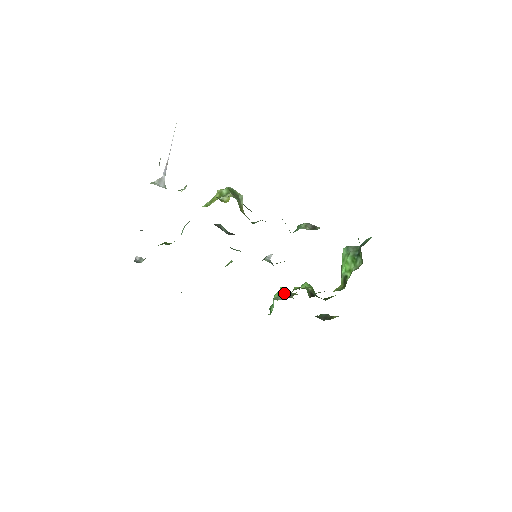
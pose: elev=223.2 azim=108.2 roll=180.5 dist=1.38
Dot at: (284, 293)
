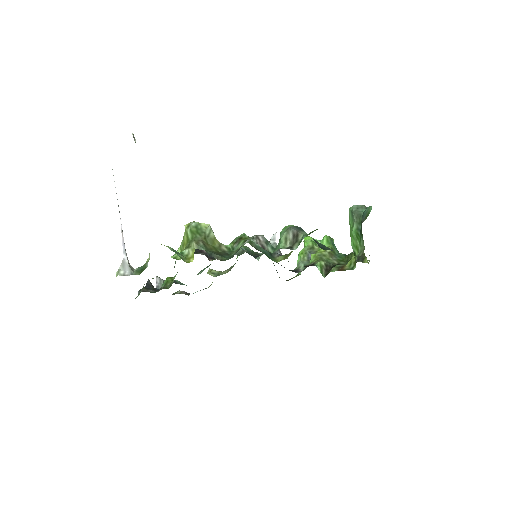
Dot at: (305, 255)
